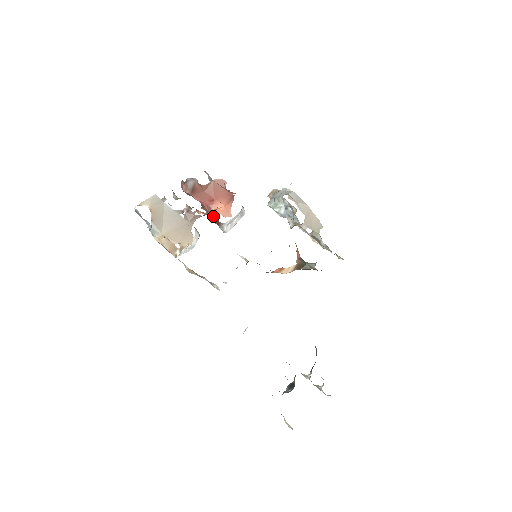
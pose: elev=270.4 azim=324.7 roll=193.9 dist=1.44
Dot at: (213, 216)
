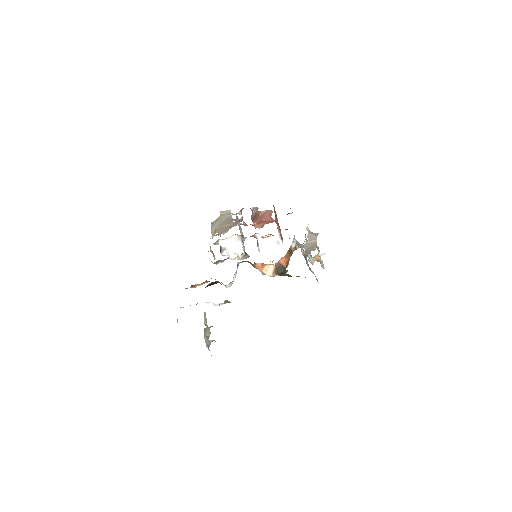
Dot at: occluded
